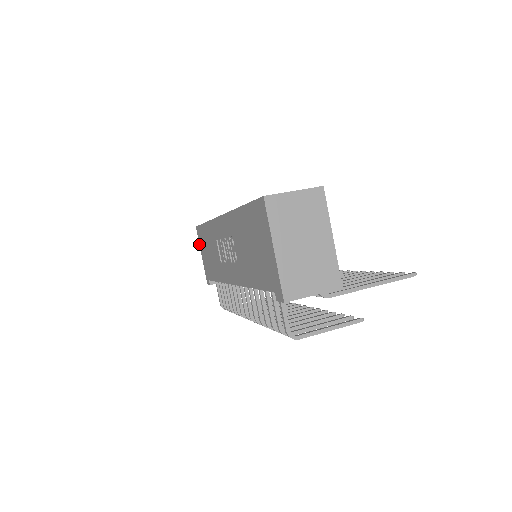
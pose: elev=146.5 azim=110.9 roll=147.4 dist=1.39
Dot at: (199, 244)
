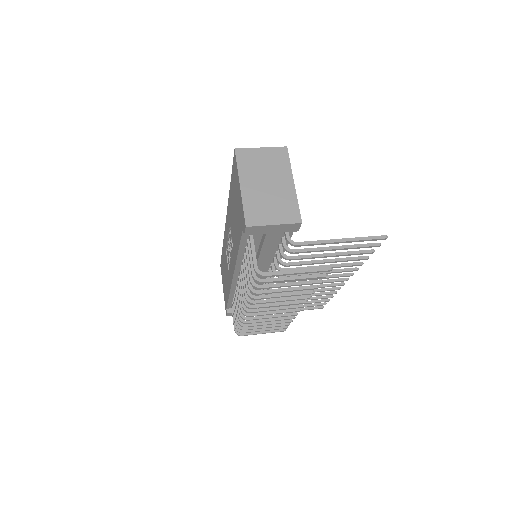
Dot at: occluded
